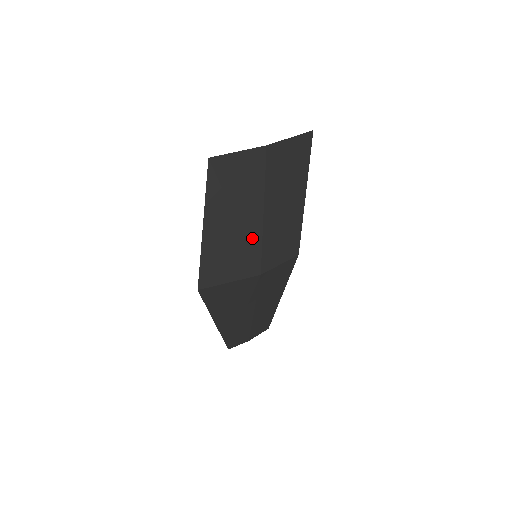
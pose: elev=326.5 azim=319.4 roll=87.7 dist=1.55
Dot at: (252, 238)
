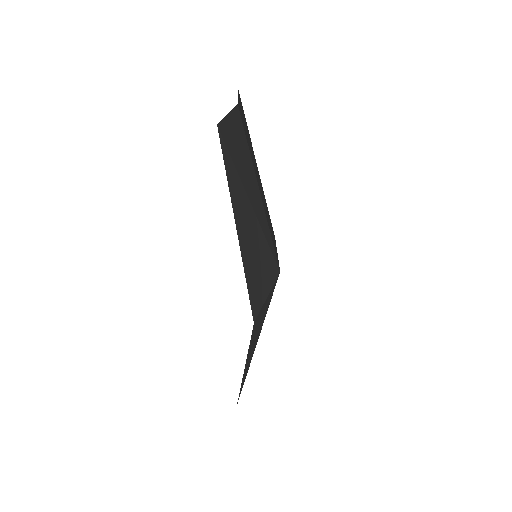
Dot at: (264, 228)
